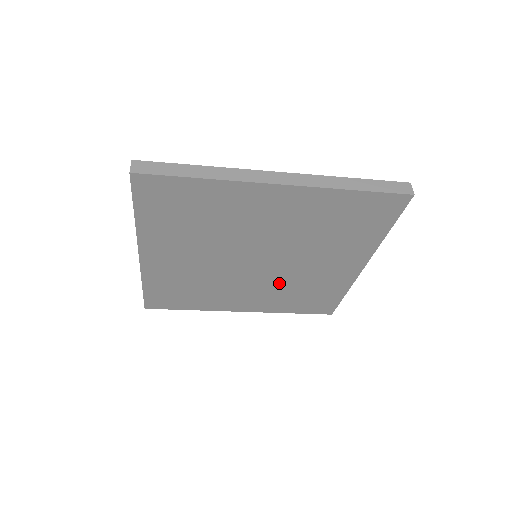
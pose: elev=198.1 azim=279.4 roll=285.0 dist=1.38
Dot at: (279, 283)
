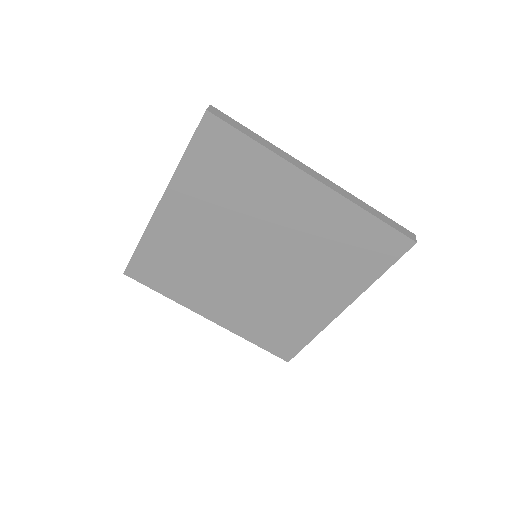
Dot at: (261, 297)
